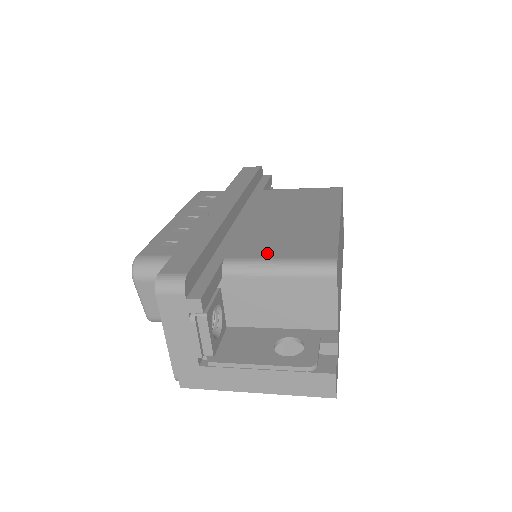
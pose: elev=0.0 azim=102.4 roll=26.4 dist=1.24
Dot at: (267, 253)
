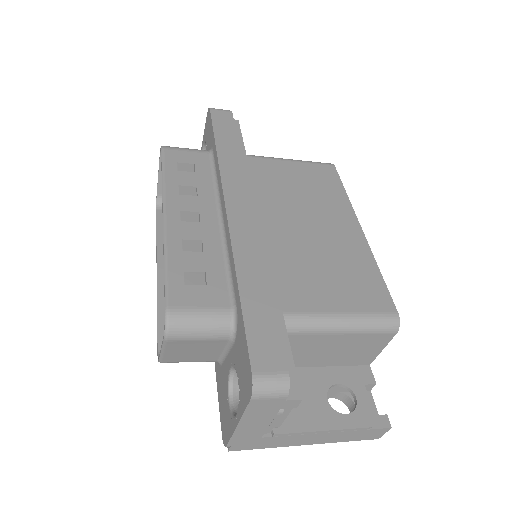
Dot at: (325, 302)
